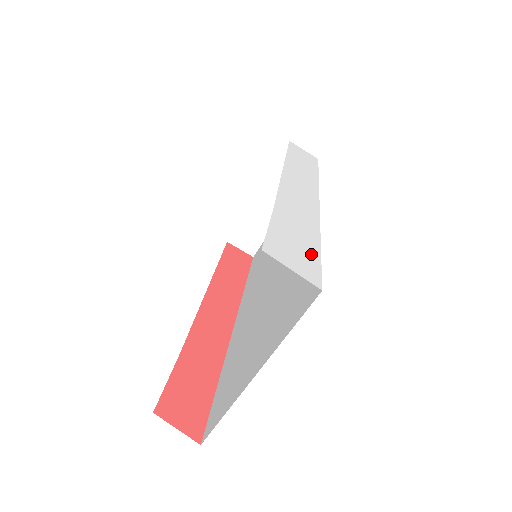
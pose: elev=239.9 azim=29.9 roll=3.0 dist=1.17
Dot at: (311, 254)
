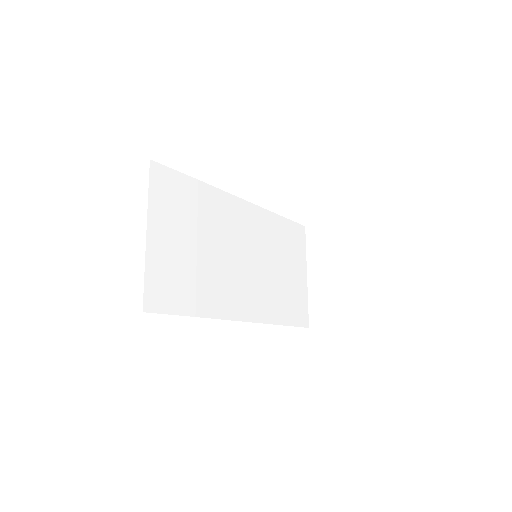
Dot at: occluded
